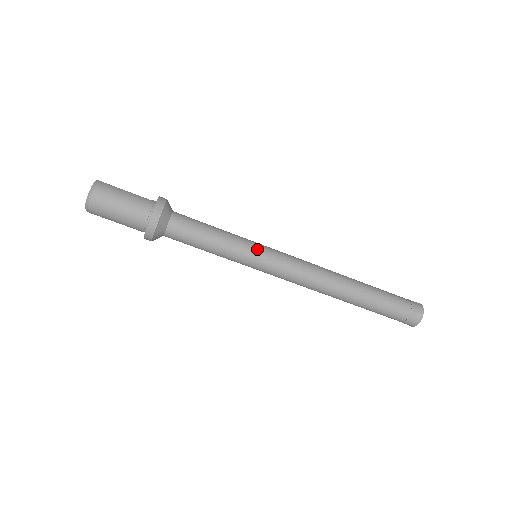
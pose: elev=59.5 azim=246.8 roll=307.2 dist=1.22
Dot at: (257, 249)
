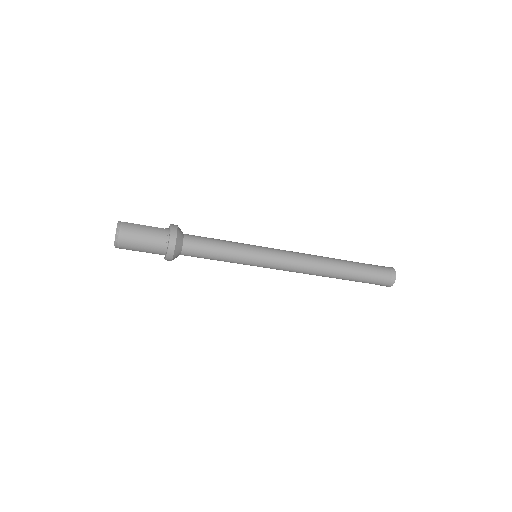
Dot at: (256, 251)
